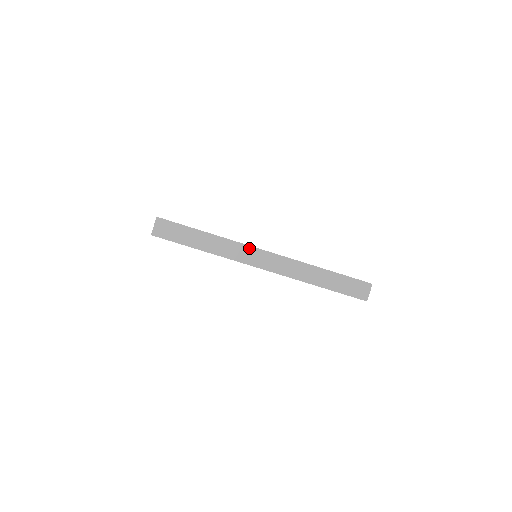
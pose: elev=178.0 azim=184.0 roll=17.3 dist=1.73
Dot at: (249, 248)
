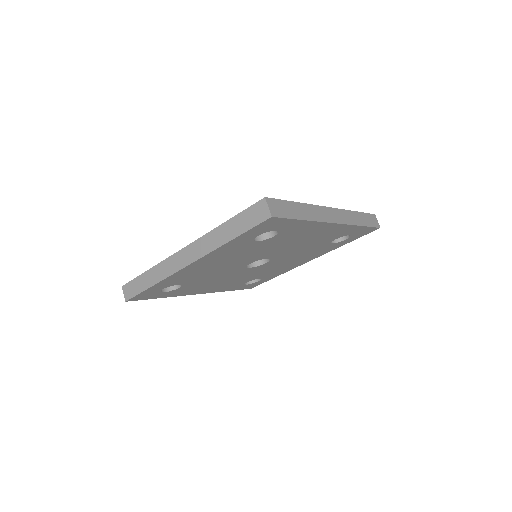
Dot at: (173, 257)
